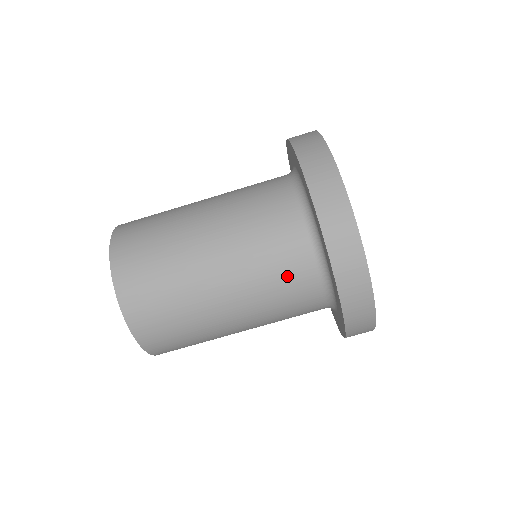
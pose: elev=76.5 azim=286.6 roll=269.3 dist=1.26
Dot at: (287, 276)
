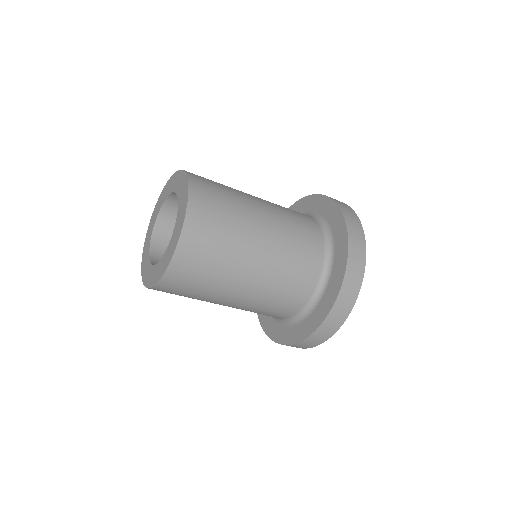
Dot at: occluded
